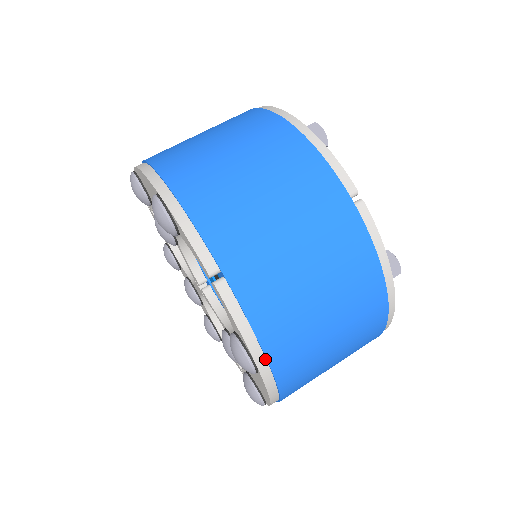
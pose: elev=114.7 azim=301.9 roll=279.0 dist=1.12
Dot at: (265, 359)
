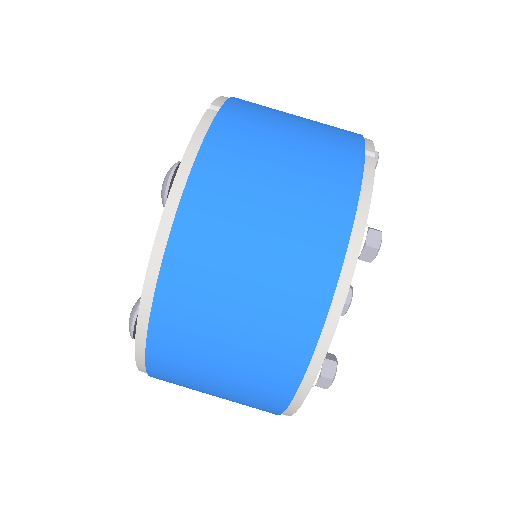
Dot at: occluded
